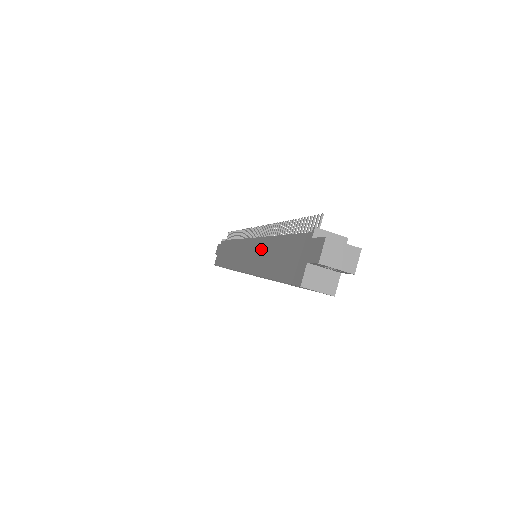
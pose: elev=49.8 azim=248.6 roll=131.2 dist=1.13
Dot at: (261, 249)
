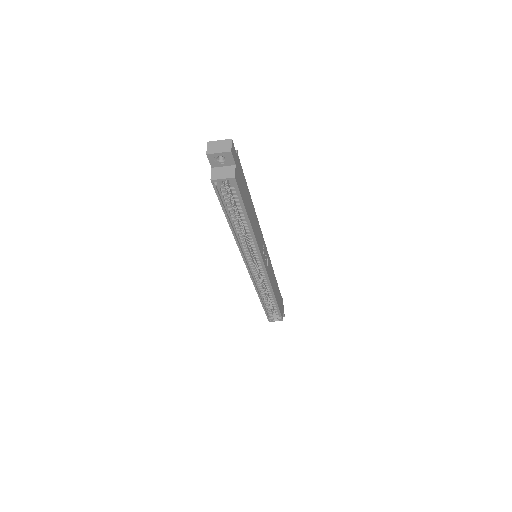
Dot at: occluded
